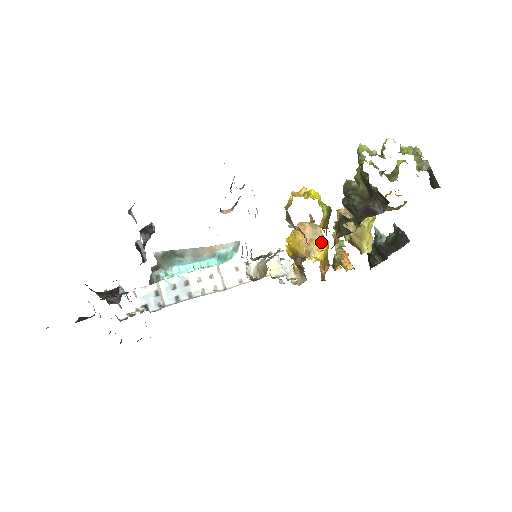
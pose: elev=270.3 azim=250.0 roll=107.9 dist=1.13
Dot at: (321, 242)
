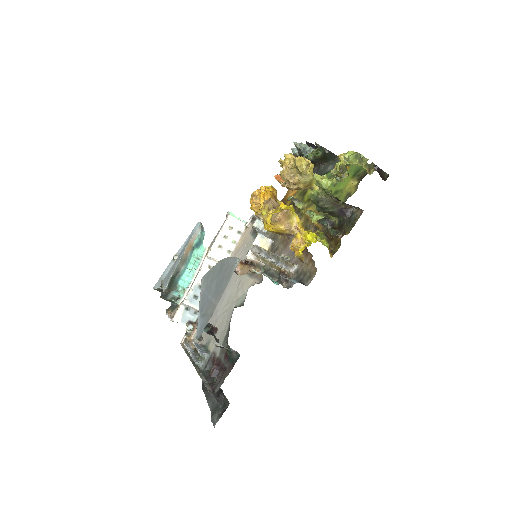
Dot at: (294, 217)
